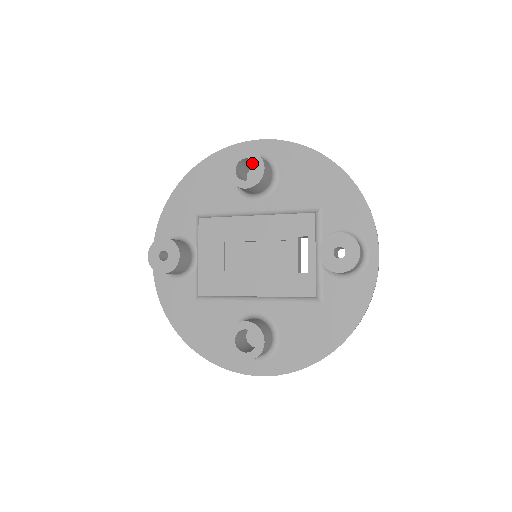
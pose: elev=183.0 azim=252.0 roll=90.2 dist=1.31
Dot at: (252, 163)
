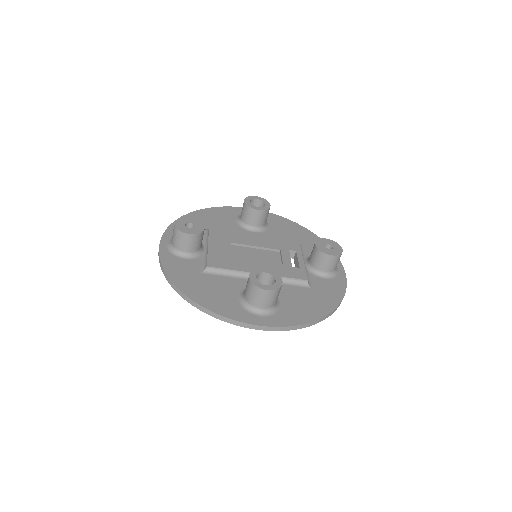
Dot at: occluded
